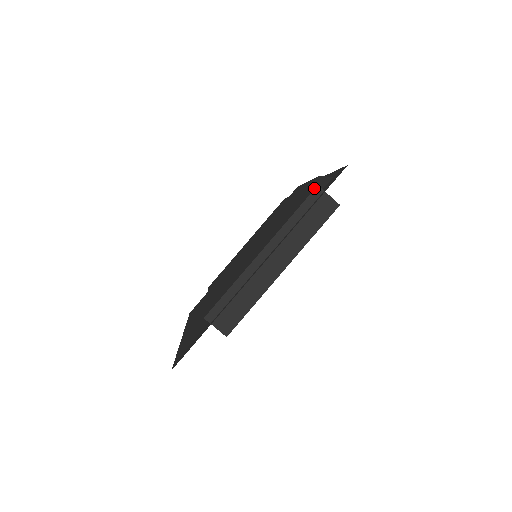
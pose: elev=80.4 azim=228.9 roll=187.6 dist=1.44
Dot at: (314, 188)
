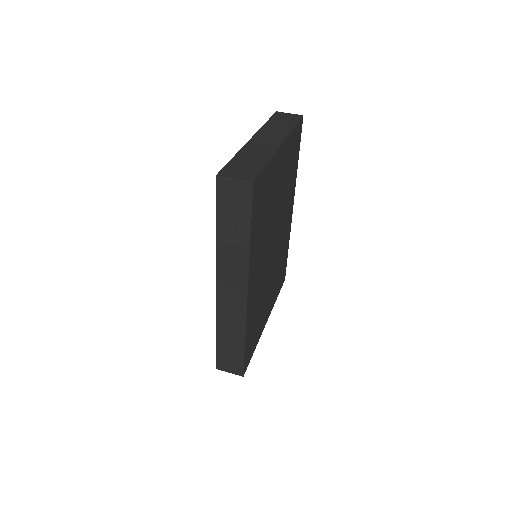
Dot at: occluded
